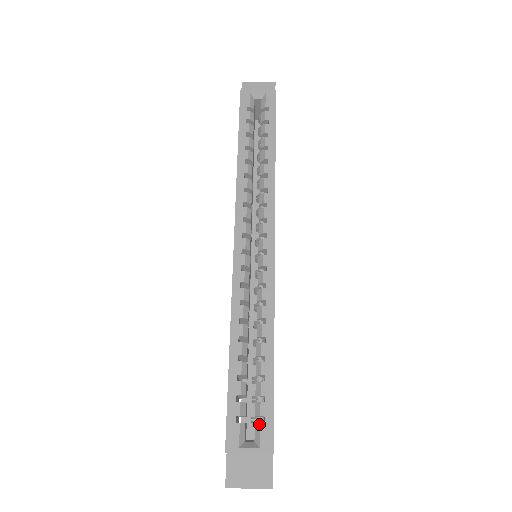
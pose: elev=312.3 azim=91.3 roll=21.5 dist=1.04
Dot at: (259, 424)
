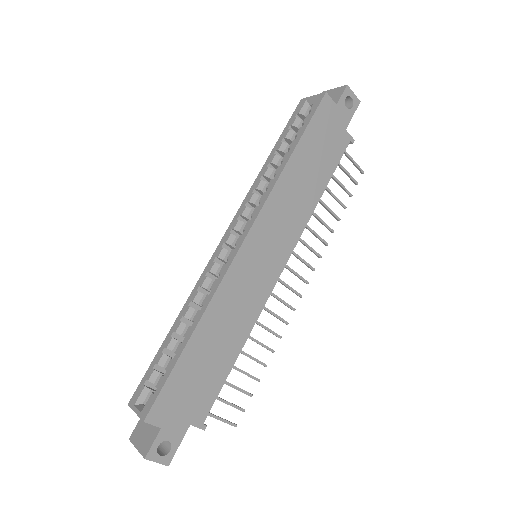
Dot at: (152, 393)
